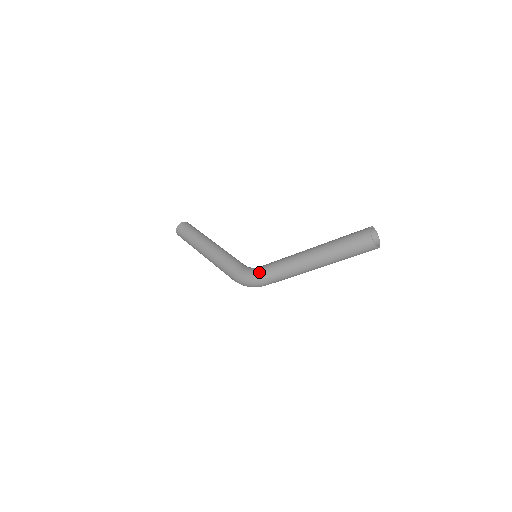
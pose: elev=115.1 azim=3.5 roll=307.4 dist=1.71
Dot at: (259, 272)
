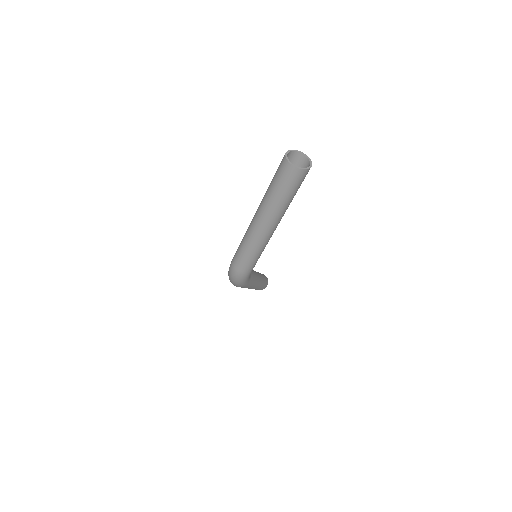
Dot at: occluded
